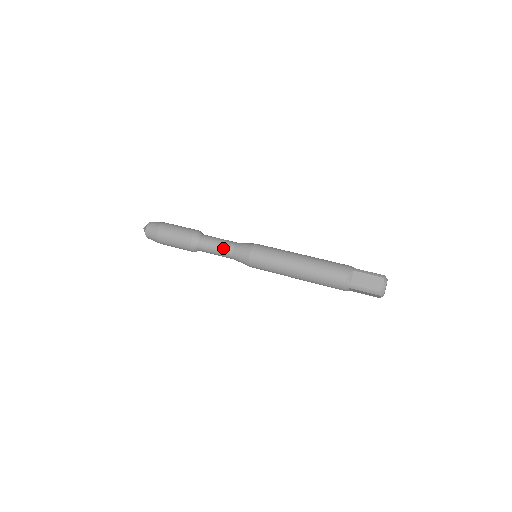
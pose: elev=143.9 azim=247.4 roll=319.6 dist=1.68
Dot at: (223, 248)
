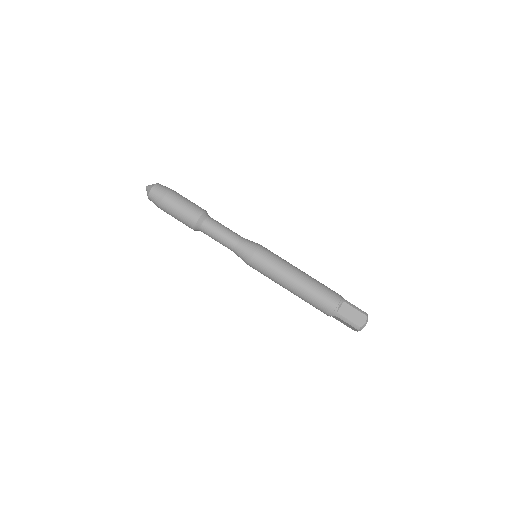
Dot at: (228, 238)
